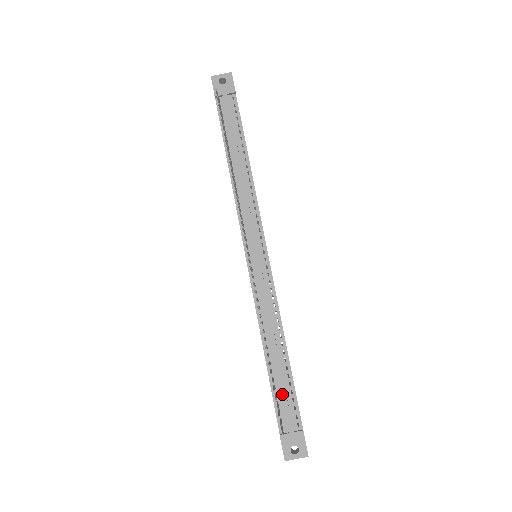
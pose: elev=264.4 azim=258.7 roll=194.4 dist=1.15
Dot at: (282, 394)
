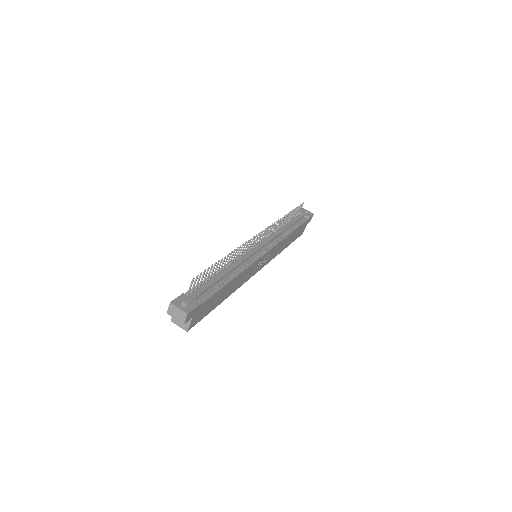
Dot at: (208, 284)
